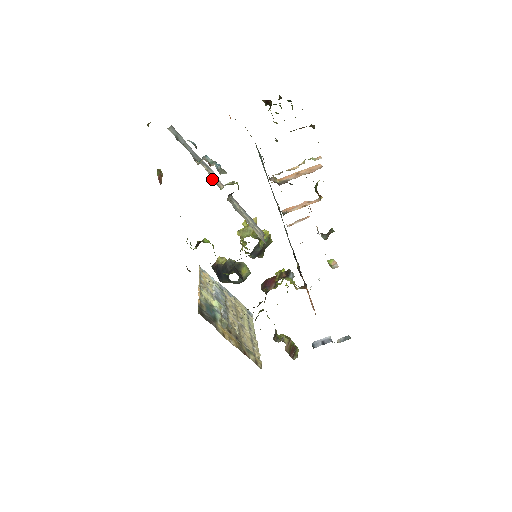
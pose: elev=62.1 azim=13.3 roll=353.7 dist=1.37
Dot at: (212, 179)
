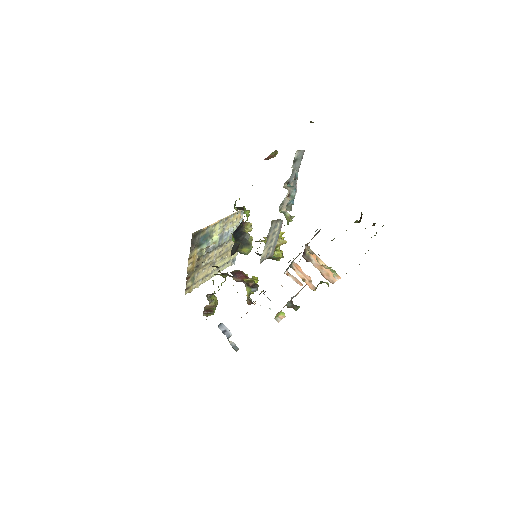
Dot at: (283, 201)
